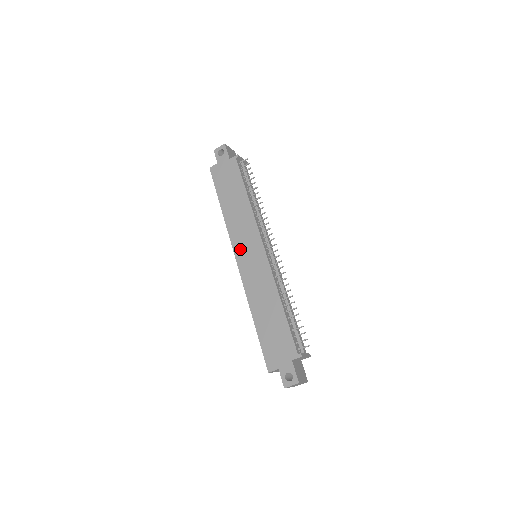
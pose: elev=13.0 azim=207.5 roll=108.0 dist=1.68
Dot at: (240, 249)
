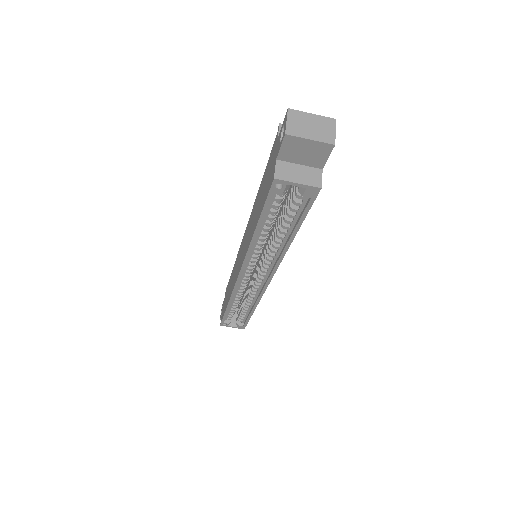
Dot at: (237, 272)
